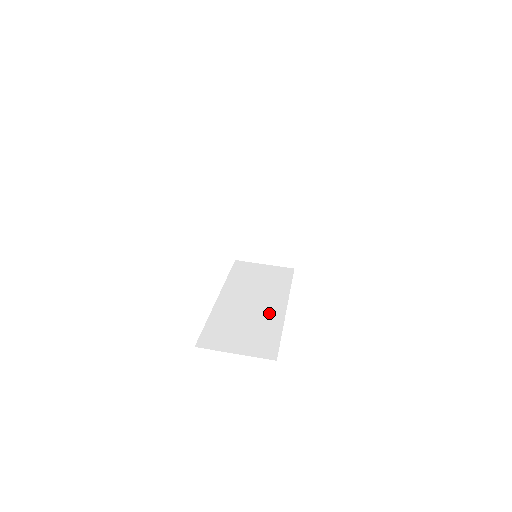
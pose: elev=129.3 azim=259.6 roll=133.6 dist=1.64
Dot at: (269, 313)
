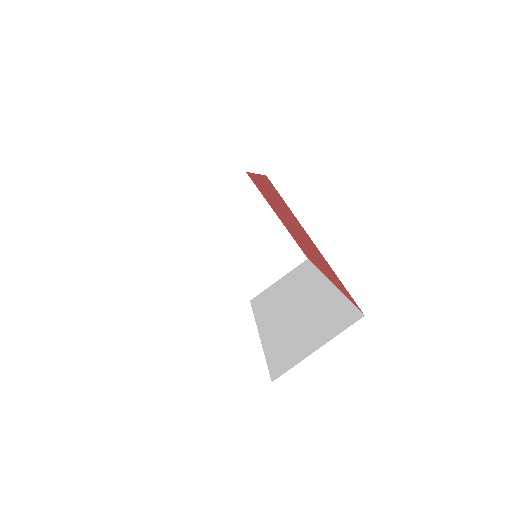
Dot at: (318, 298)
